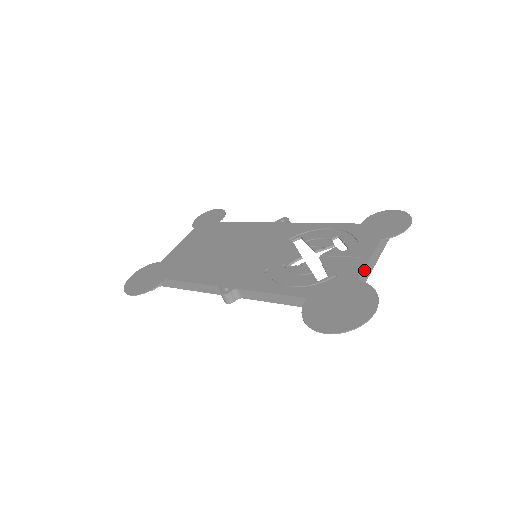
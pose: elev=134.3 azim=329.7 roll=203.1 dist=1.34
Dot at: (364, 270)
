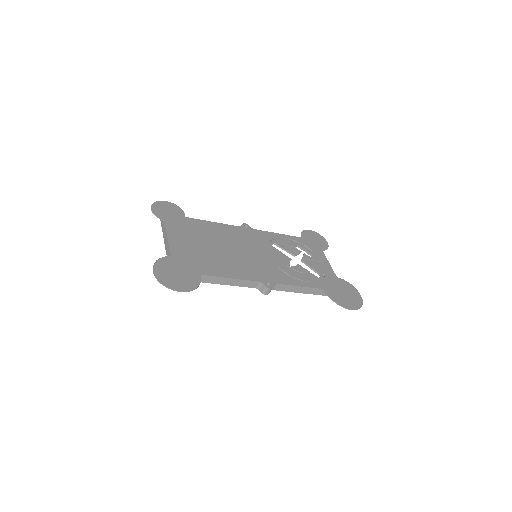
Dot at: (333, 271)
